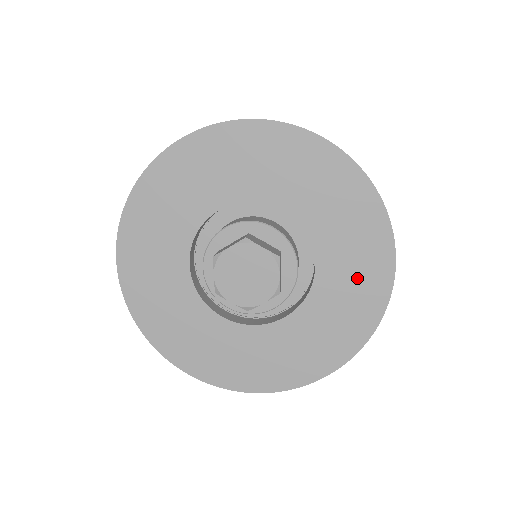
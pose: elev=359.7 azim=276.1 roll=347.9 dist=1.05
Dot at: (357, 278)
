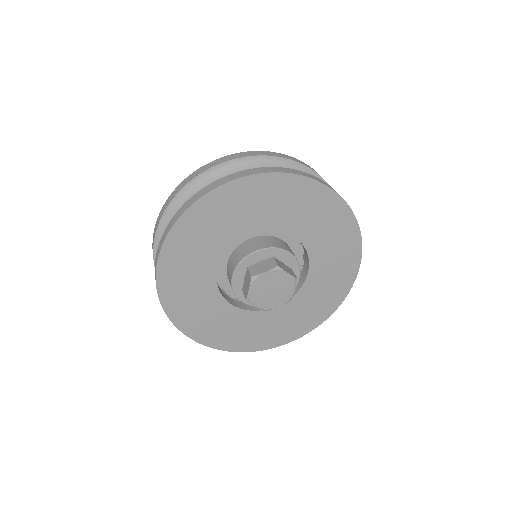
Dot at: (331, 283)
